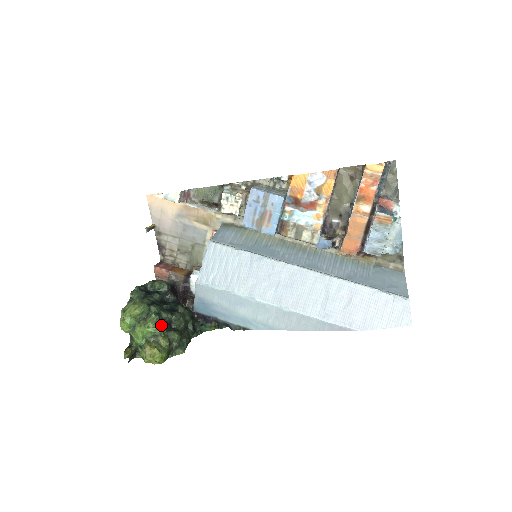
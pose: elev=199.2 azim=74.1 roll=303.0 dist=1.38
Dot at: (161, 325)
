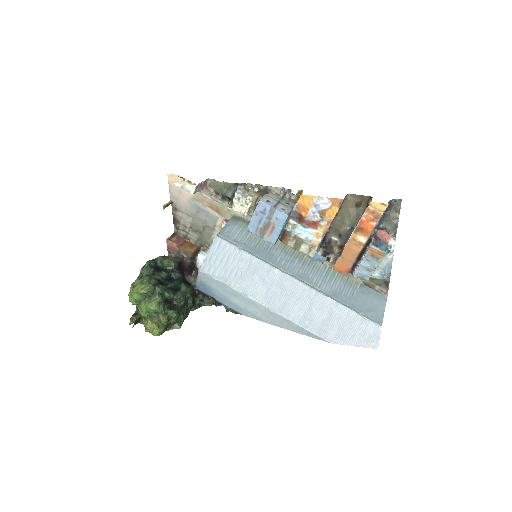
Dot at: (163, 304)
